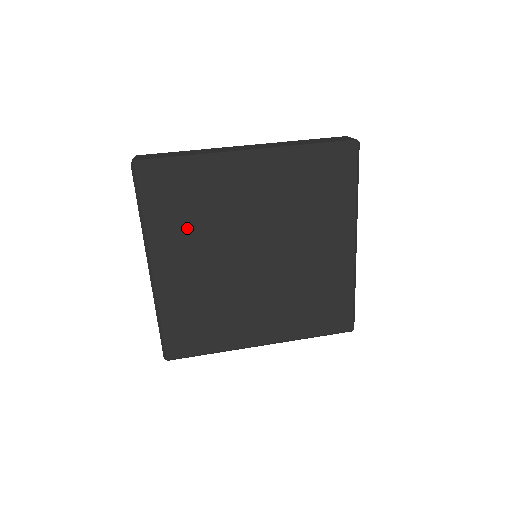
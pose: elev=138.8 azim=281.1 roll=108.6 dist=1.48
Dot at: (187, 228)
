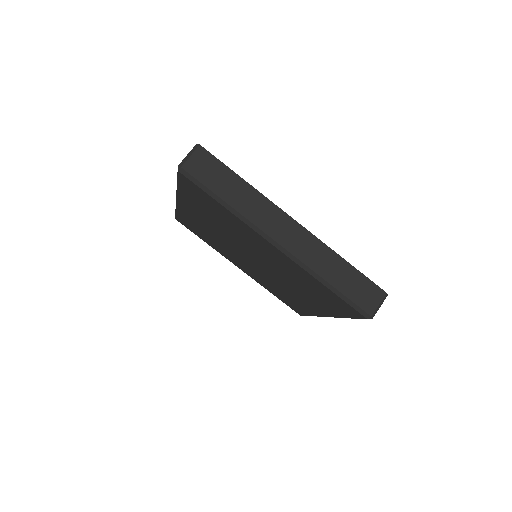
Dot at: (209, 215)
